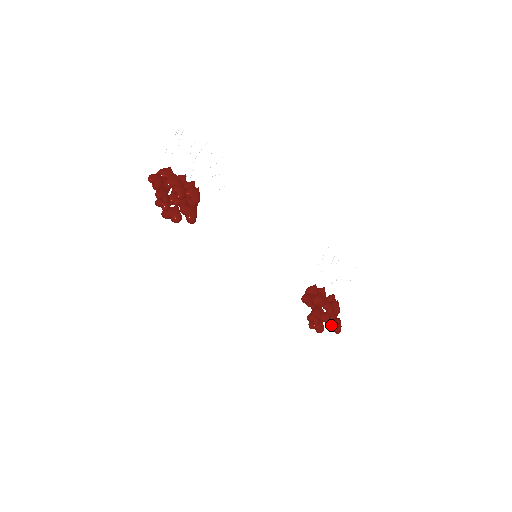
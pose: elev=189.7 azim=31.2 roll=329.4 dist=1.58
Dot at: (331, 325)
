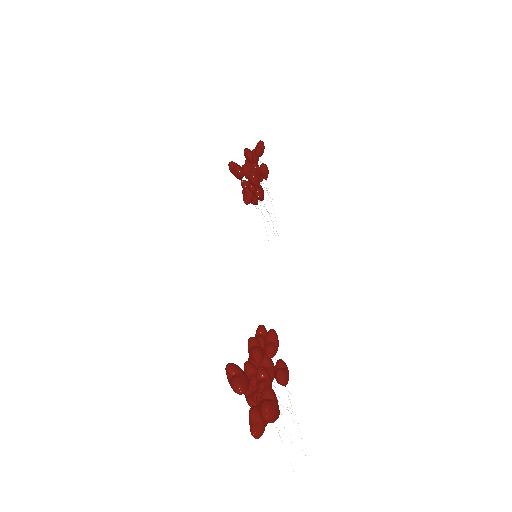
Dot at: (269, 387)
